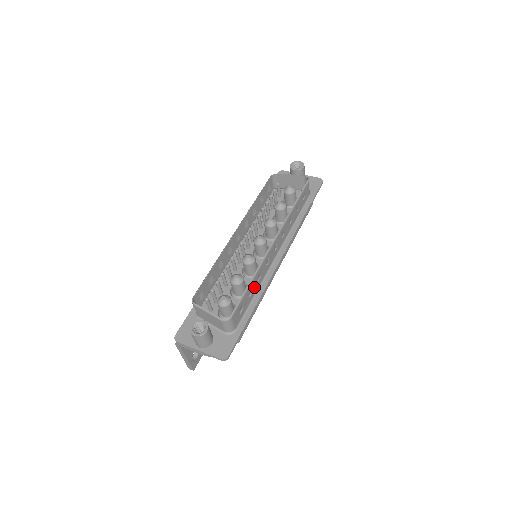
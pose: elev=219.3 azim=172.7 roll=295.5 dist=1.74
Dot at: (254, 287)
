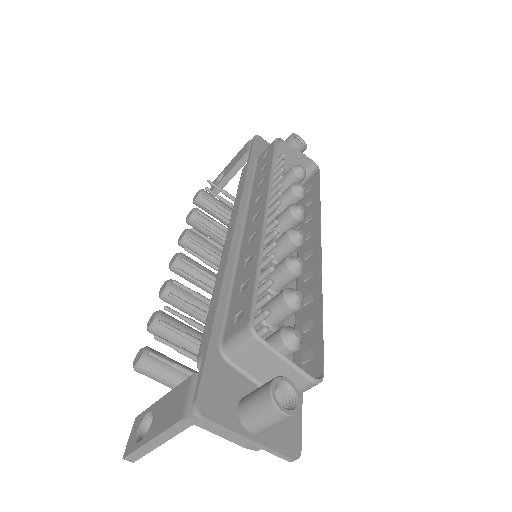
Dot at: (307, 317)
